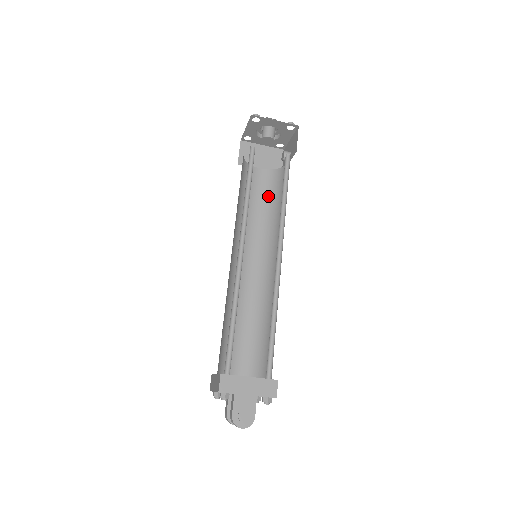
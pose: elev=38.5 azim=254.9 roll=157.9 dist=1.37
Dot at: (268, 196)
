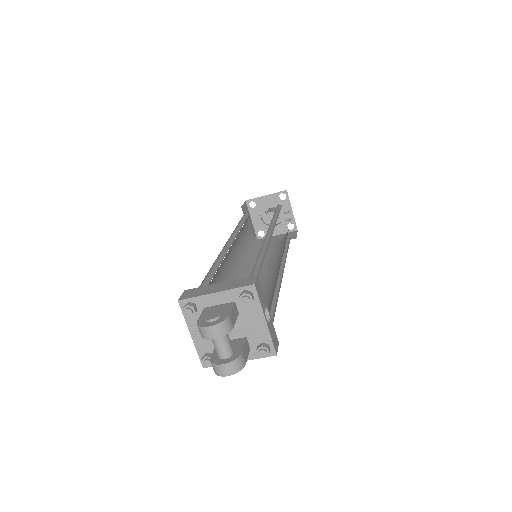
Dot at: (281, 247)
